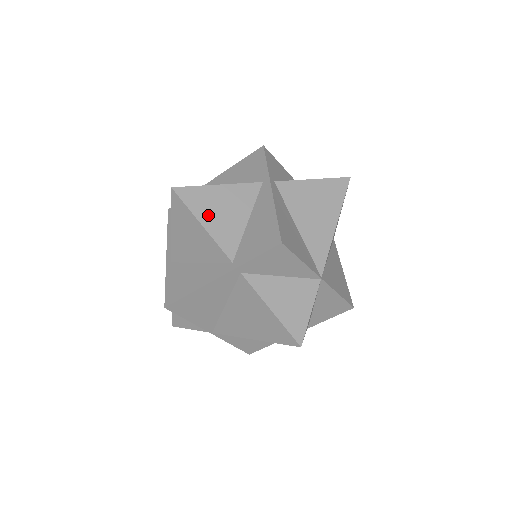
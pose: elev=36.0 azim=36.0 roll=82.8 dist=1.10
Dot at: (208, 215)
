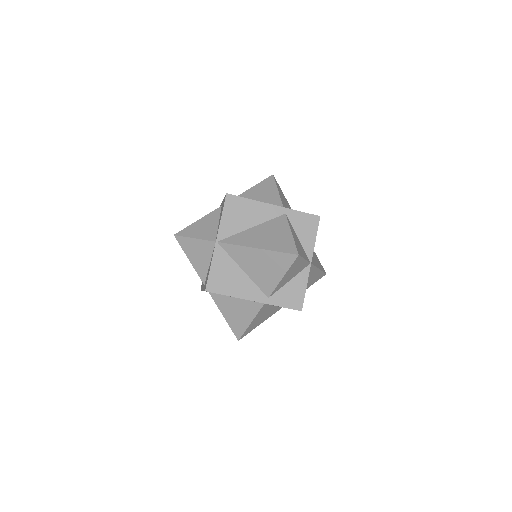
Dot at: (281, 194)
